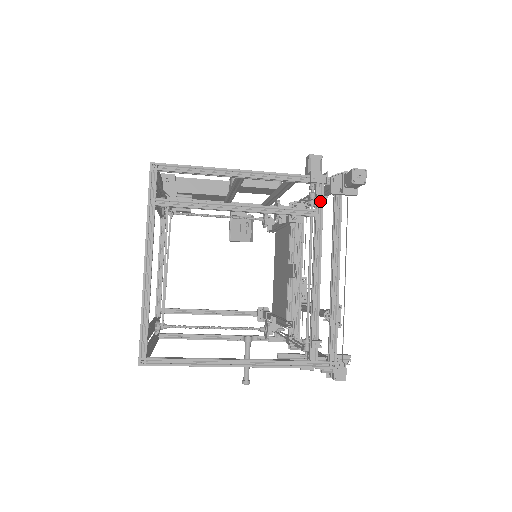
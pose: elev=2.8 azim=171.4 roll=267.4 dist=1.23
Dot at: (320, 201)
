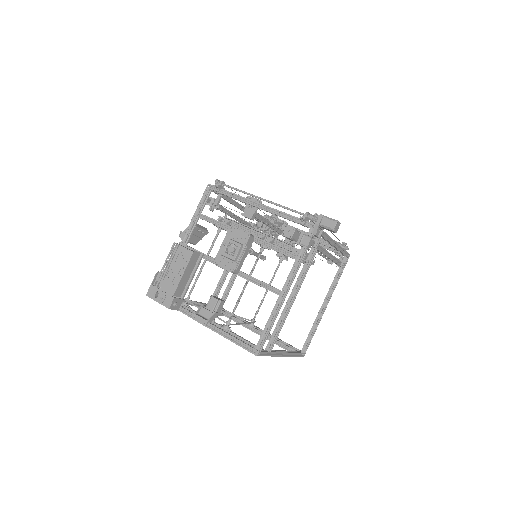
Dot at: occluded
